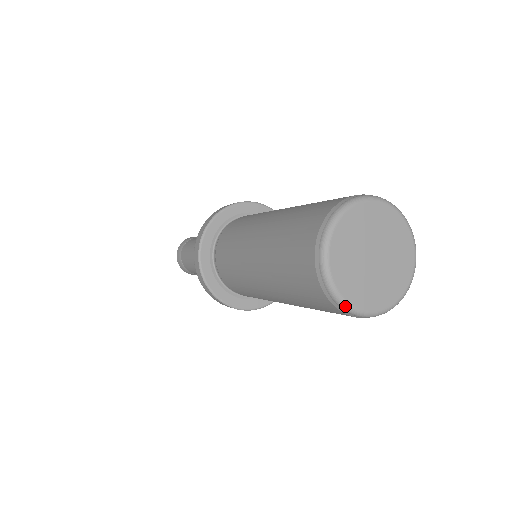
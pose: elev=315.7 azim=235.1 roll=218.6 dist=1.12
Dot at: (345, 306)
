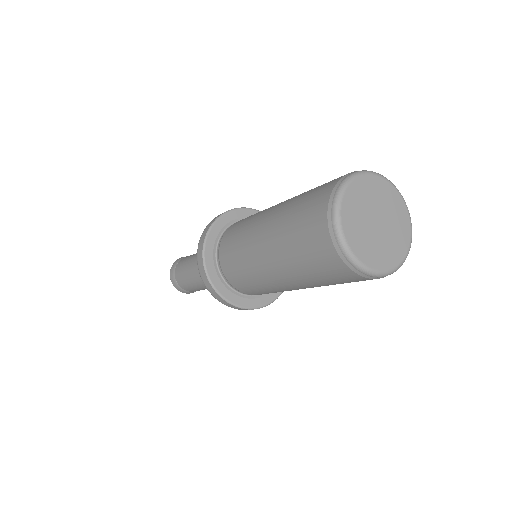
Dot at: (349, 254)
